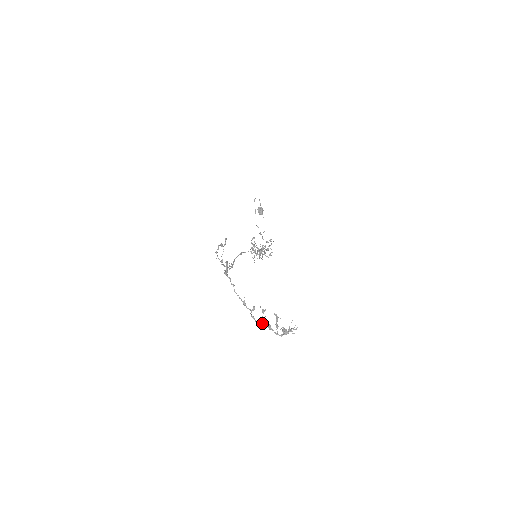
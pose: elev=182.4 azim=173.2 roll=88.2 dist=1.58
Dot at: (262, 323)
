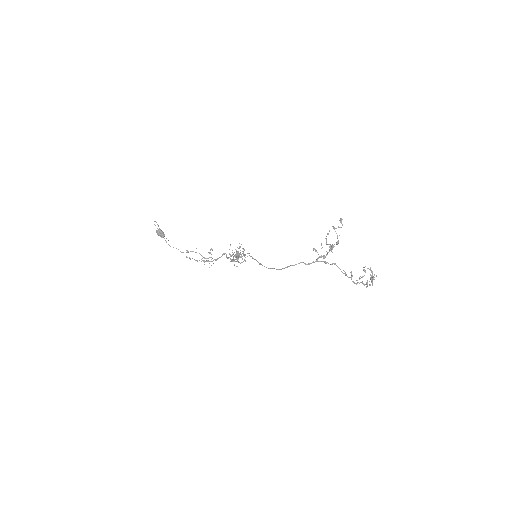
Dot at: occluded
